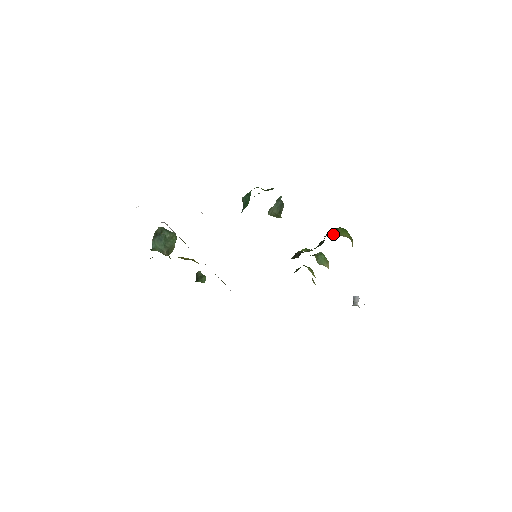
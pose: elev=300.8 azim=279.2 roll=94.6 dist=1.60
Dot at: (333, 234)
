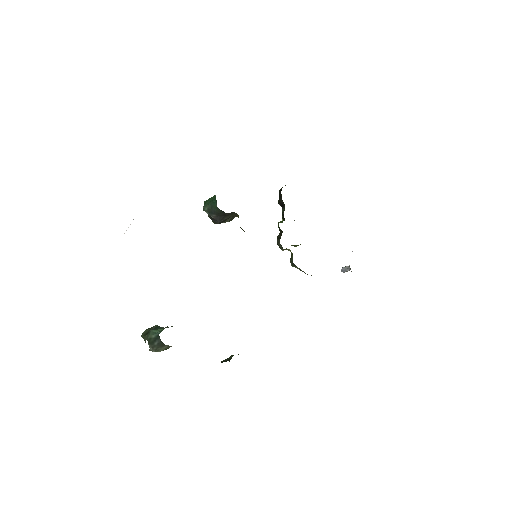
Dot at: occluded
